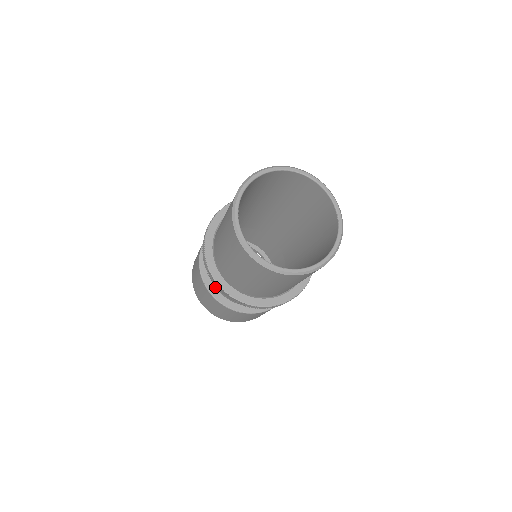
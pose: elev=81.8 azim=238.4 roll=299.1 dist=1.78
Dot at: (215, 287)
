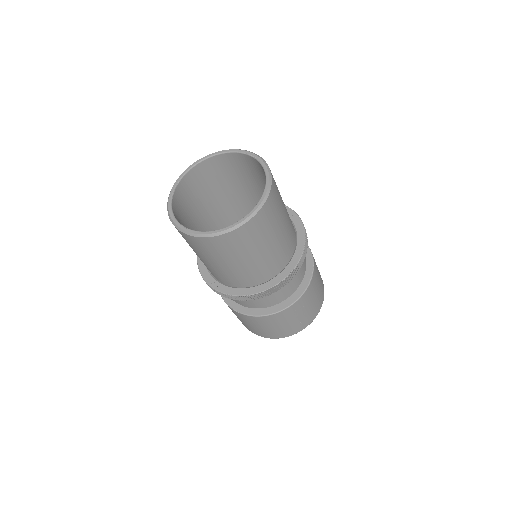
Dot at: occluded
